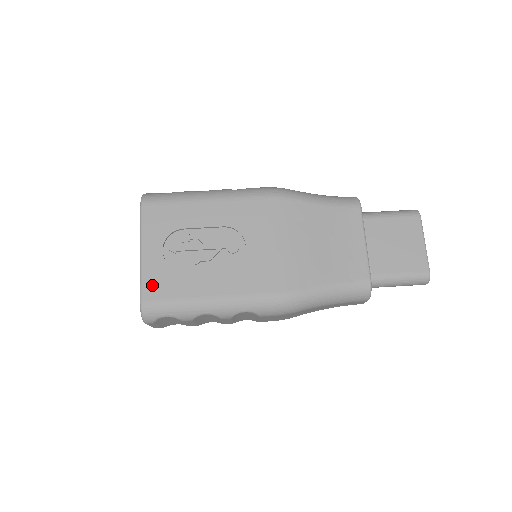
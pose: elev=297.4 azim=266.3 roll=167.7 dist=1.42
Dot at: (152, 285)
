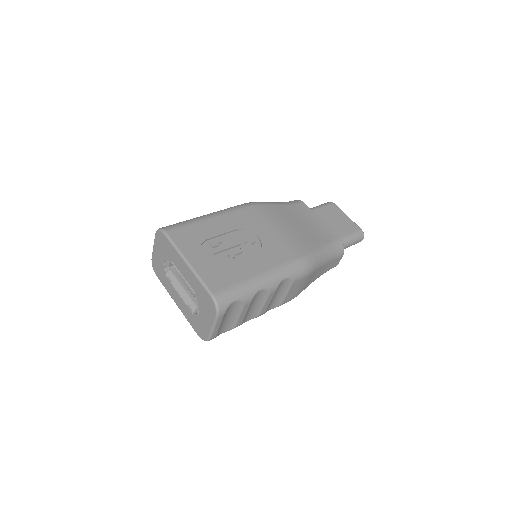
Dot at: (212, 280)
